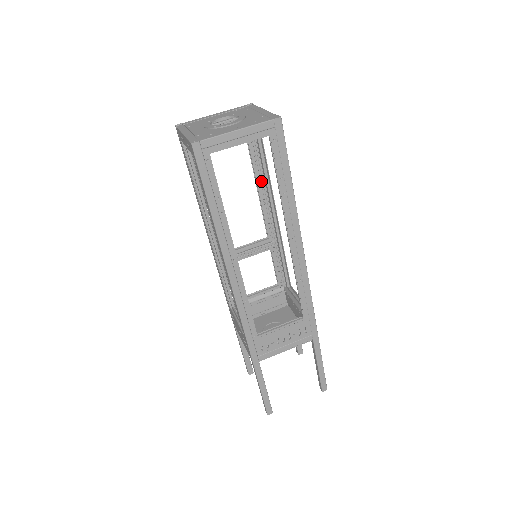
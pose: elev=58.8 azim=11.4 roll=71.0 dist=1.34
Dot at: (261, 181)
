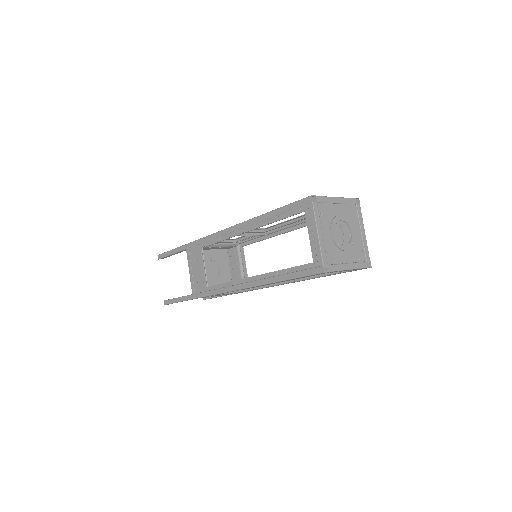
Dot at: (305, 221)
